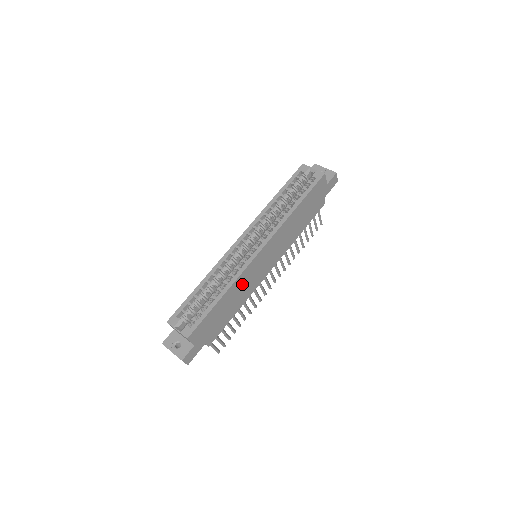
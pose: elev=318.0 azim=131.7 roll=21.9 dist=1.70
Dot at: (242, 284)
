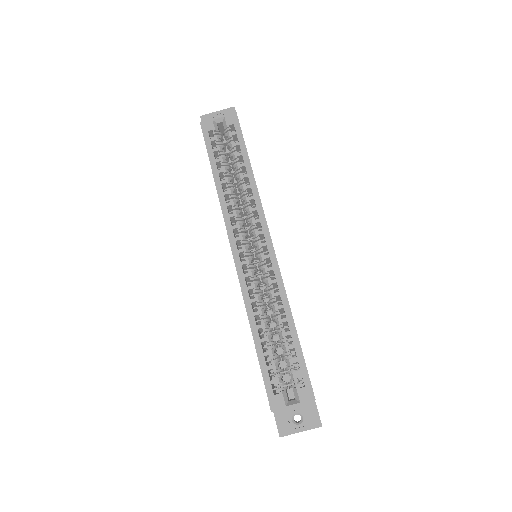
Dot at: occluded
